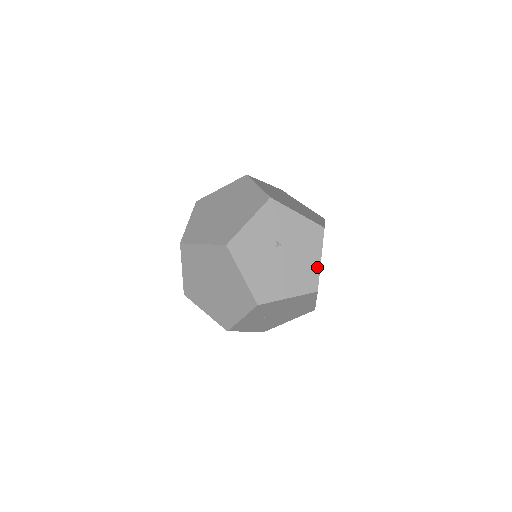
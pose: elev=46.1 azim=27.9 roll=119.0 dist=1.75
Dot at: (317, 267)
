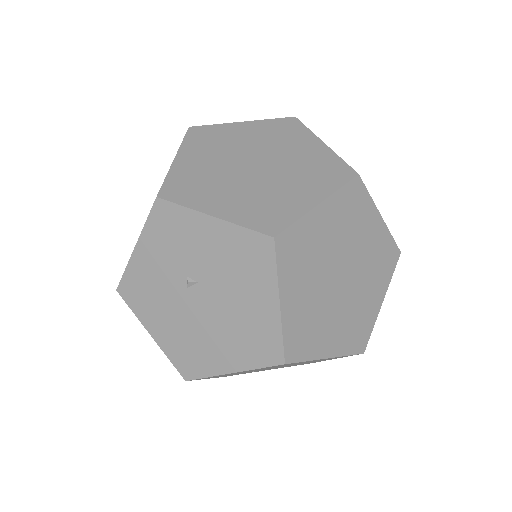
Dot at: (274, 319)
